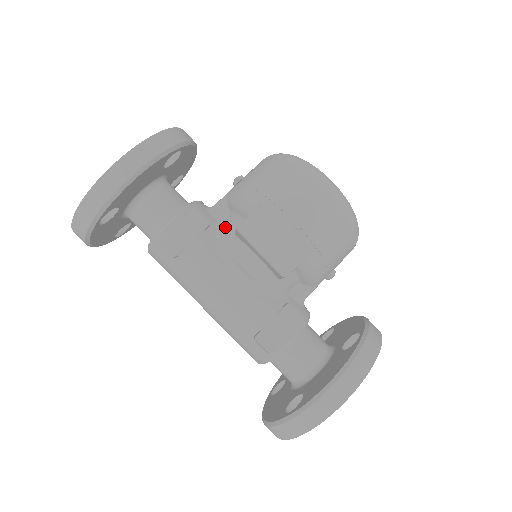
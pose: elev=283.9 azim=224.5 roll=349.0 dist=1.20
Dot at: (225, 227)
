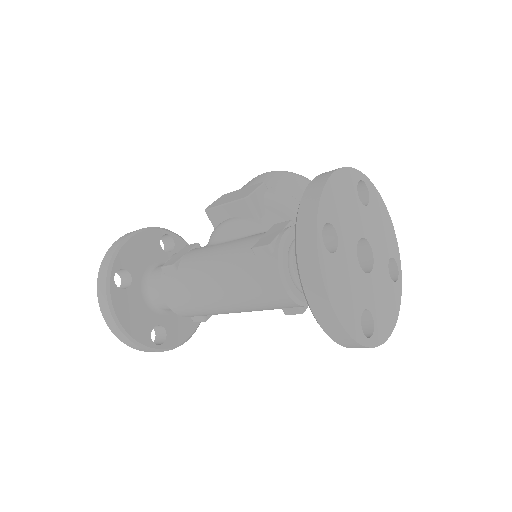
Dot at: occluded
